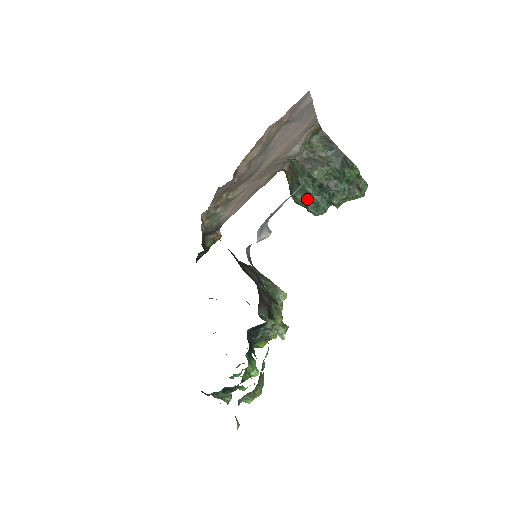
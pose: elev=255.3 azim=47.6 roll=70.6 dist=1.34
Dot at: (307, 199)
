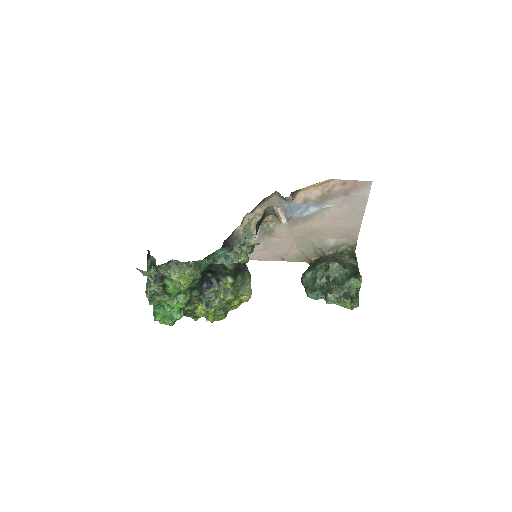
Dot at: (311, 282)
